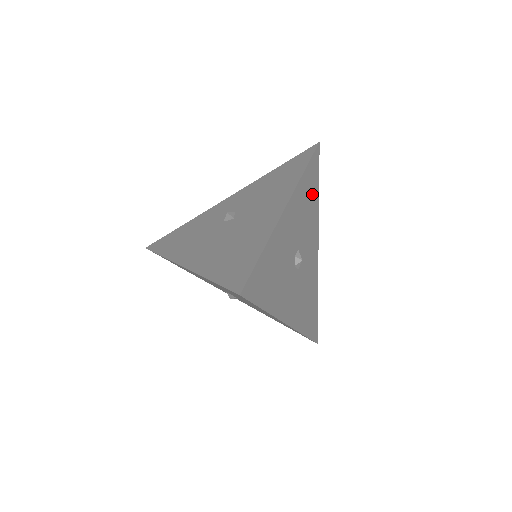
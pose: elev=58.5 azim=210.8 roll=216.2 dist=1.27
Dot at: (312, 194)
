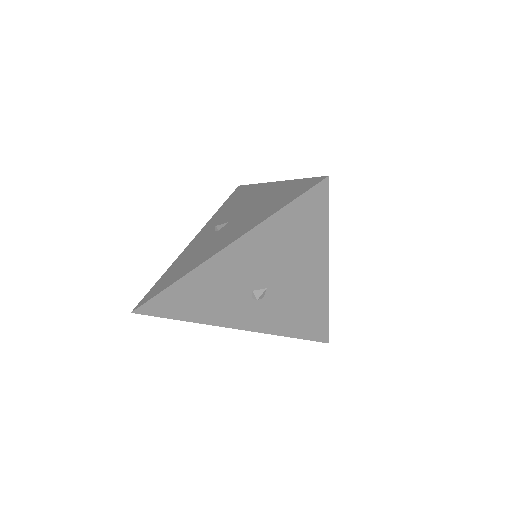
Dot at: occluded
